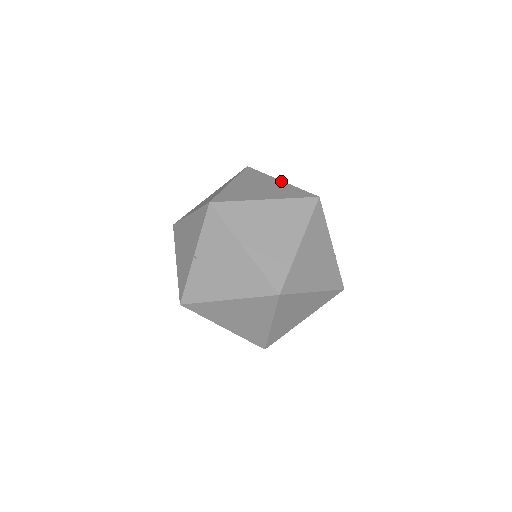
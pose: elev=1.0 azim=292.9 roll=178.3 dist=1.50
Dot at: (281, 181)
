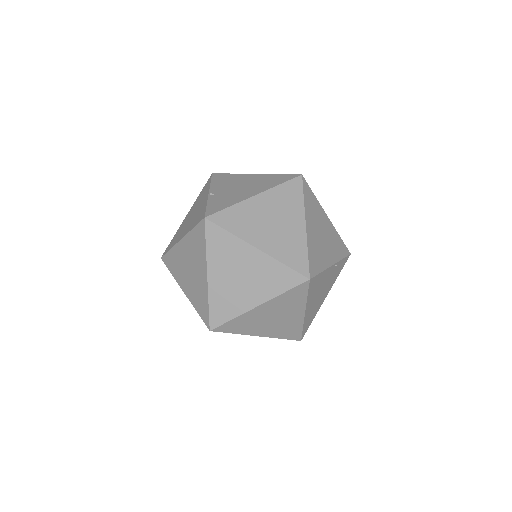
Dot at: (258, 252)
